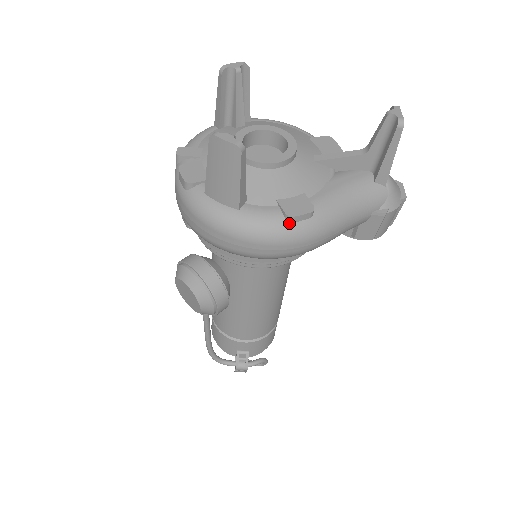
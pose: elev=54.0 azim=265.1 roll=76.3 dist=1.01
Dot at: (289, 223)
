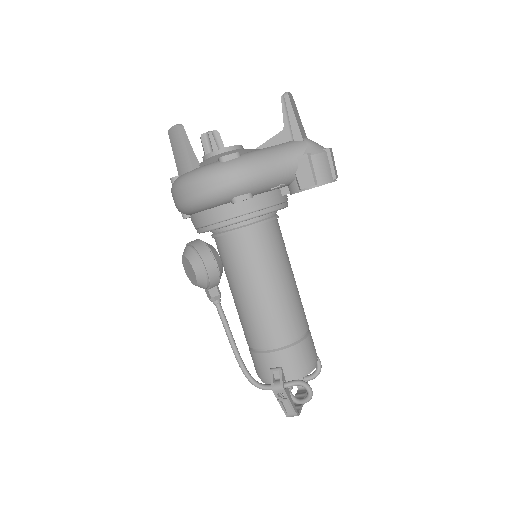
Dot at: (222, 163)
